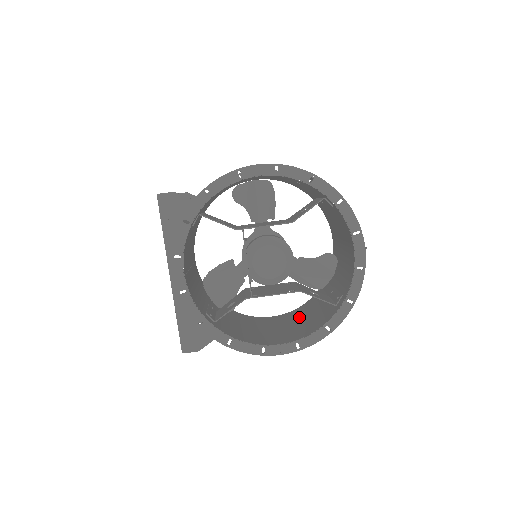
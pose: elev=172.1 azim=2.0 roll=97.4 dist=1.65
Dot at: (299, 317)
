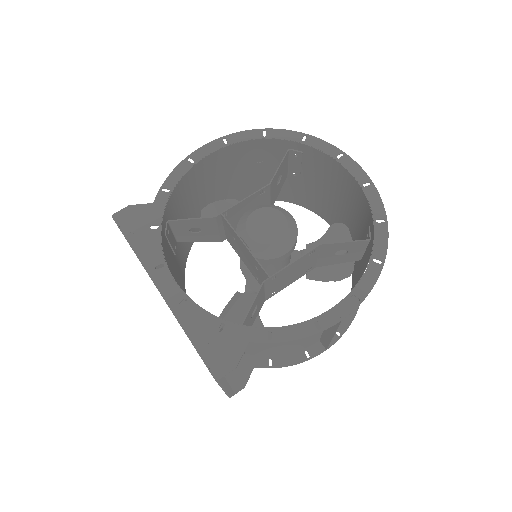
Dot at: occluded
